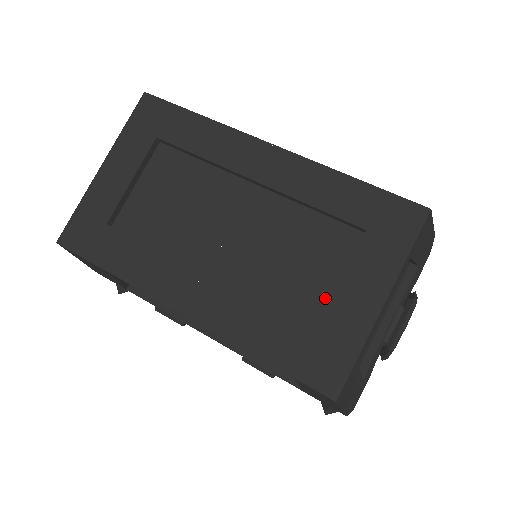
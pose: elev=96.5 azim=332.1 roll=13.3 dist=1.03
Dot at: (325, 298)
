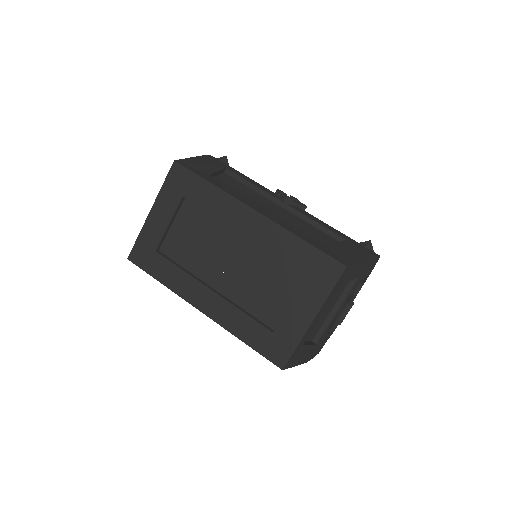
Dot at: (282, 311)
